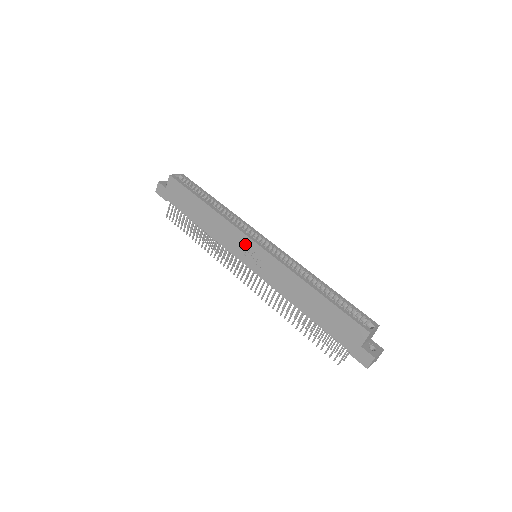
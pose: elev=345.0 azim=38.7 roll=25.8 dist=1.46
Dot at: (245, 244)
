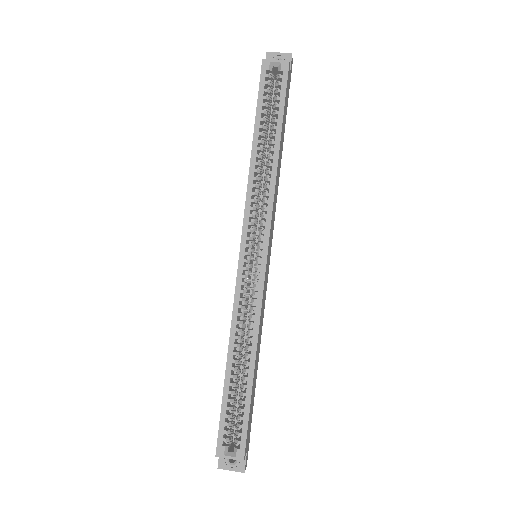
Dot at: occluded
